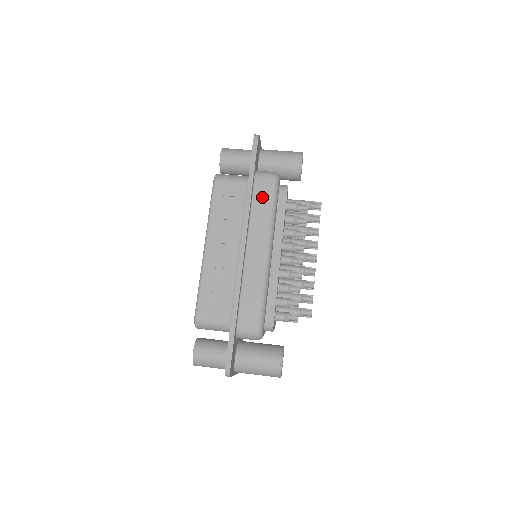
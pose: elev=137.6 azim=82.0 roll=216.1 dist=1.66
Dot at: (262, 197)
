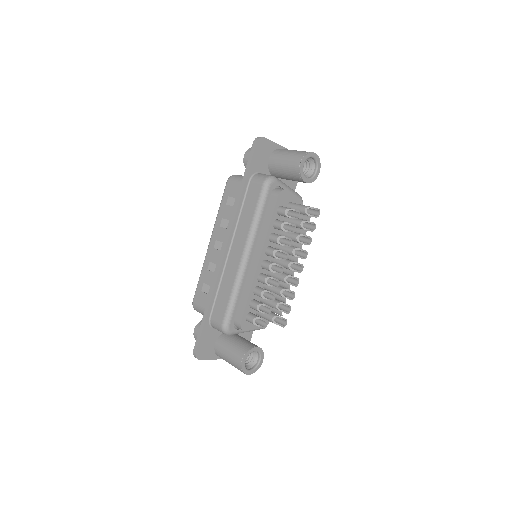
Dot at: (250, 201)
